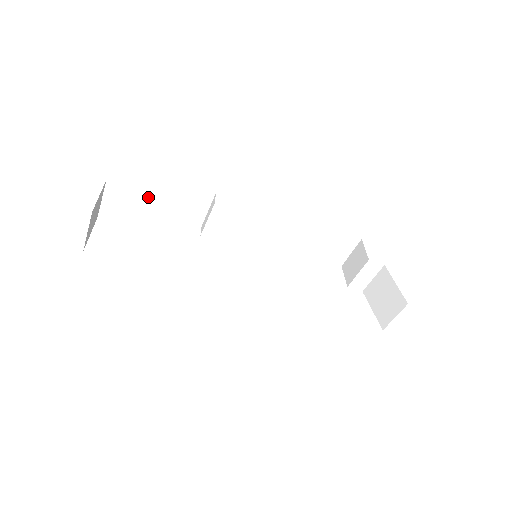
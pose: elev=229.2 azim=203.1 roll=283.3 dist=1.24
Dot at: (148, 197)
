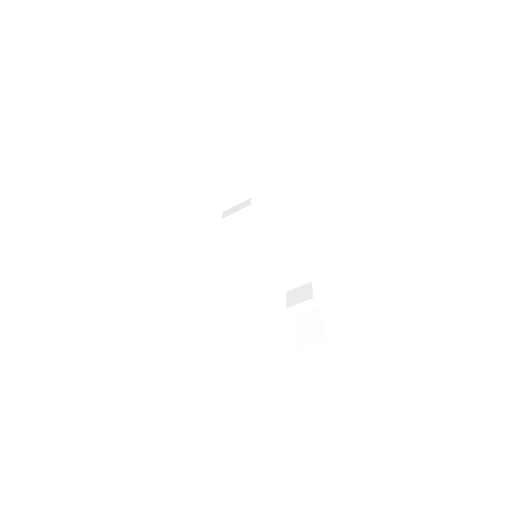
Dot at: (218, 175)
